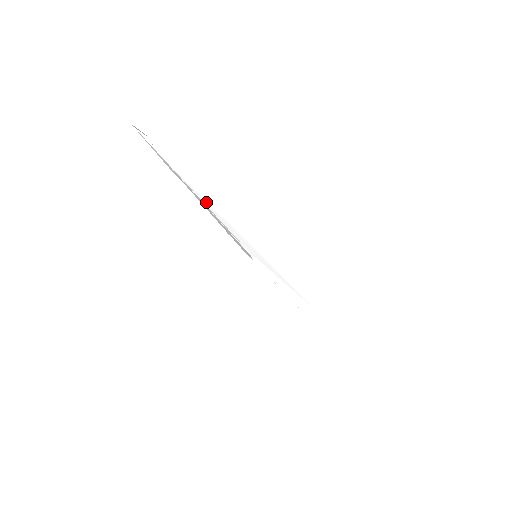
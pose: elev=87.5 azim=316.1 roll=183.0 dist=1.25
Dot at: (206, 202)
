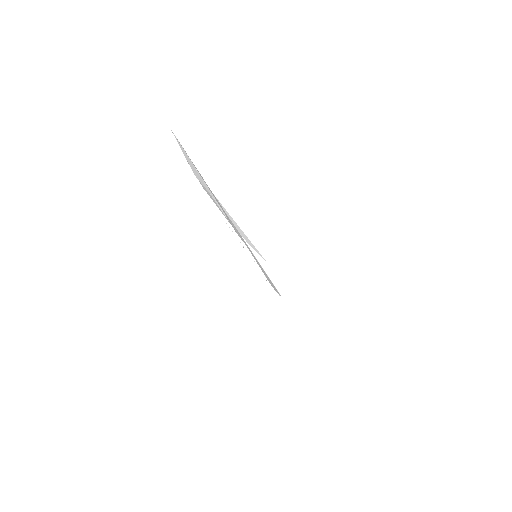
Dot at: occluded
